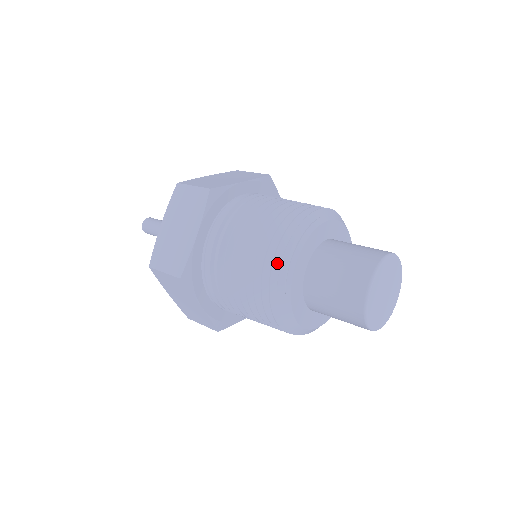
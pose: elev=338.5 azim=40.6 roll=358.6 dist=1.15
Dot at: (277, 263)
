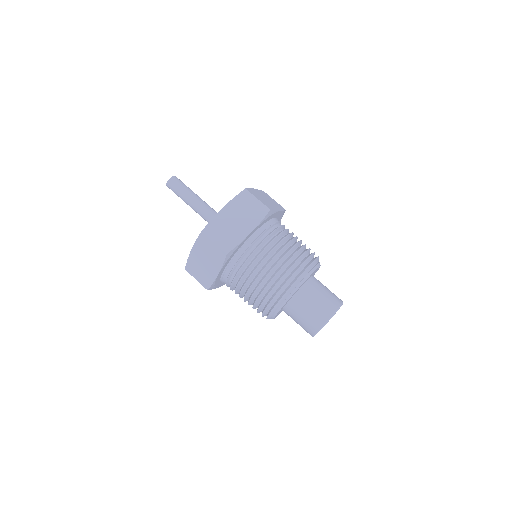
Dot at: (268, 309)
